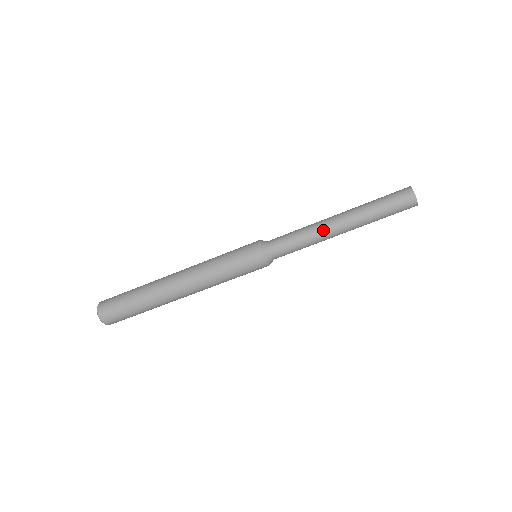
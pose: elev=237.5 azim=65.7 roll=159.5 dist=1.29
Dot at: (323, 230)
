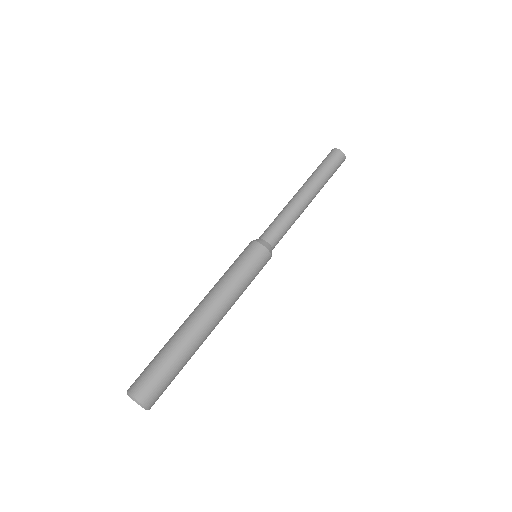
Dot at: (294, 202)
